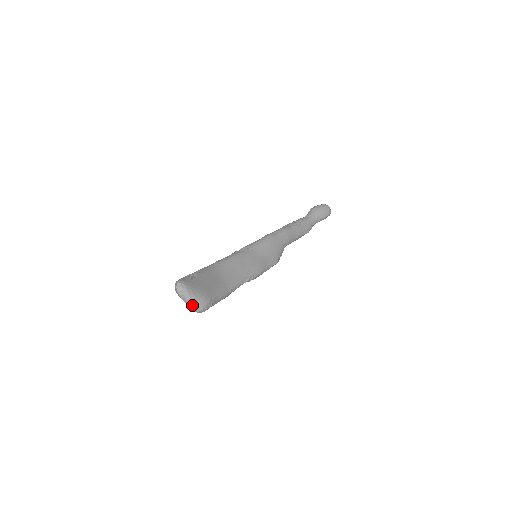
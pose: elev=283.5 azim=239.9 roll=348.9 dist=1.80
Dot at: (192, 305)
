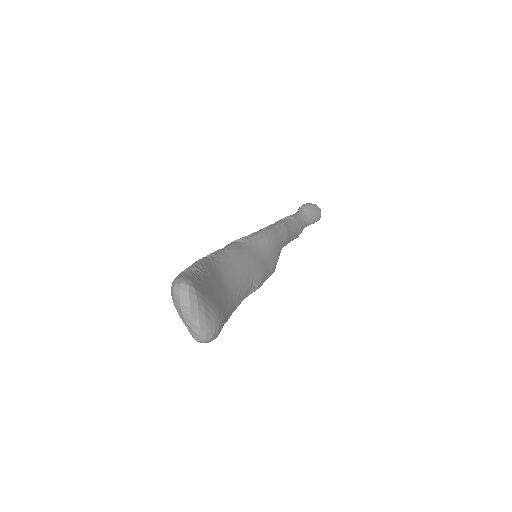
Dot at: (198, 328)
